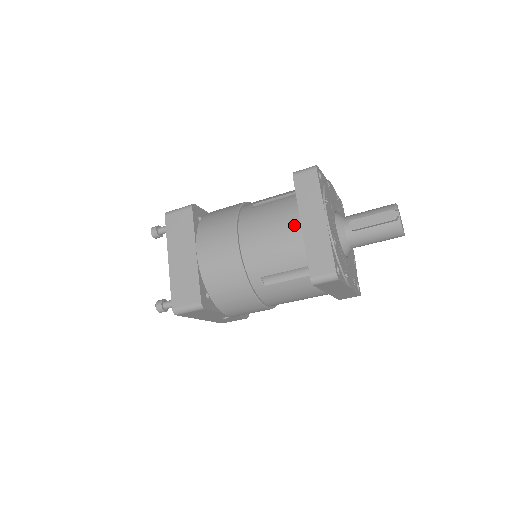
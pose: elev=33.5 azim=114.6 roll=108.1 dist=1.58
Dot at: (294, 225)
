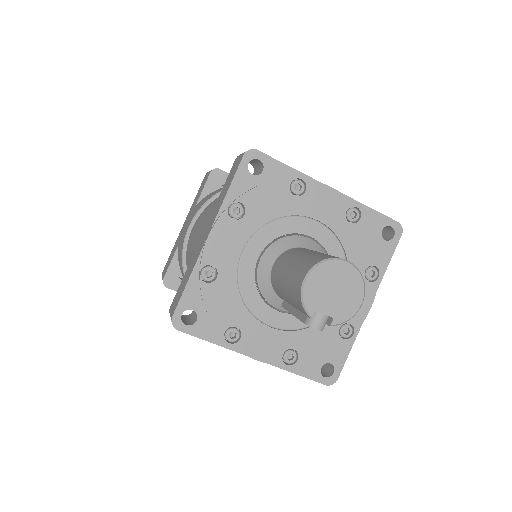
Dot at: occluded
